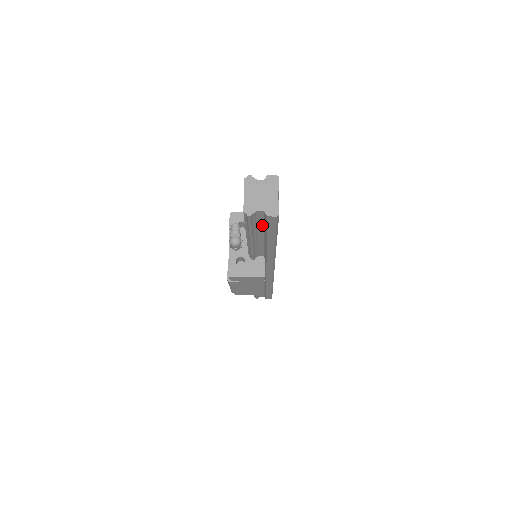
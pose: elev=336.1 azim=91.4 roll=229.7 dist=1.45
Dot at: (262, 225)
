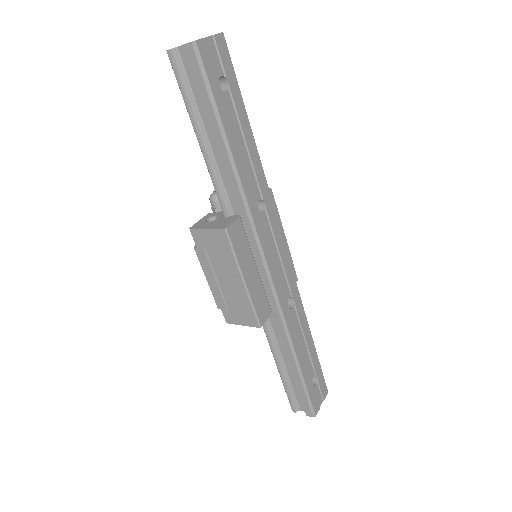
Dot at: (199, 94)
